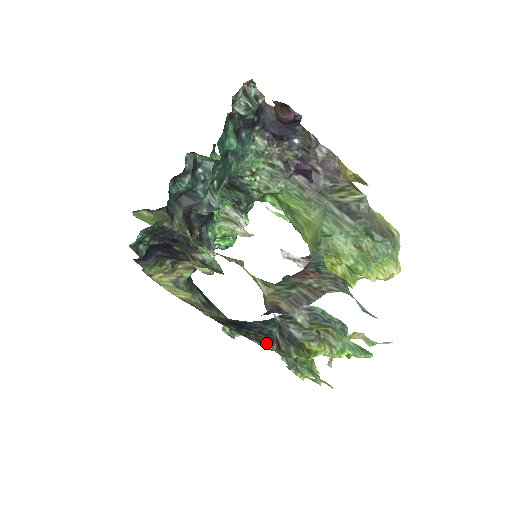
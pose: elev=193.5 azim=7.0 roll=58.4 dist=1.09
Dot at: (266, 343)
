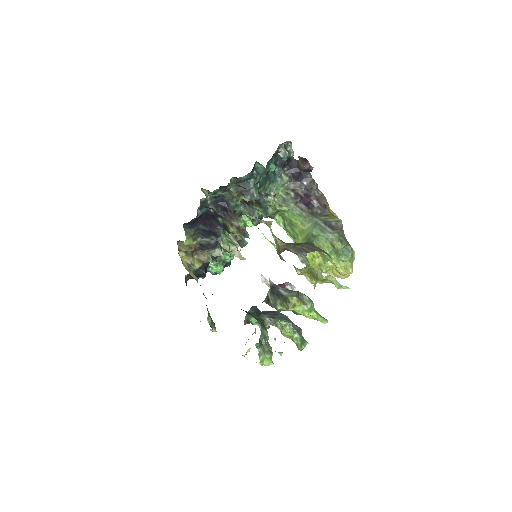
Dot at: occluded
